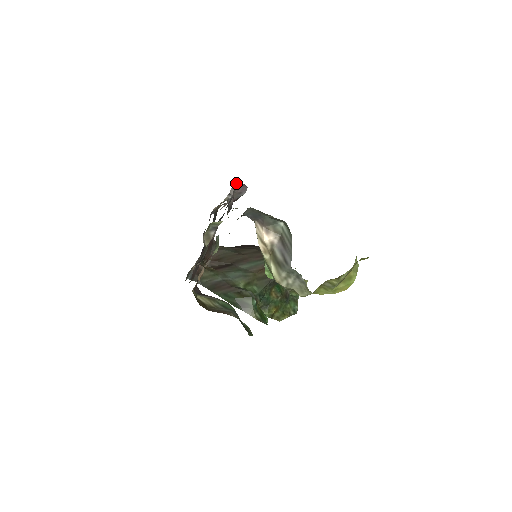
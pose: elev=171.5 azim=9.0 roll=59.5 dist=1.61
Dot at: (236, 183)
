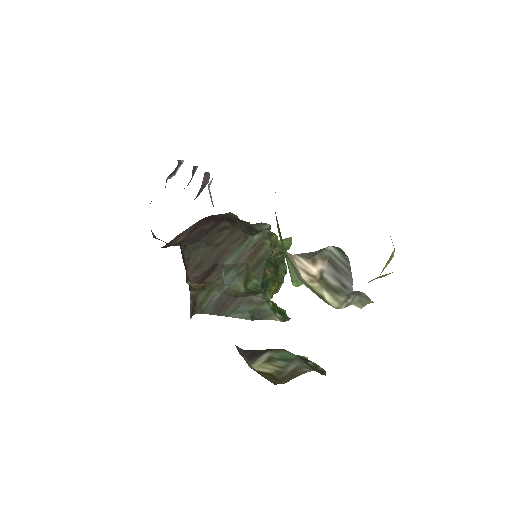
Dot at: (208, 184)
